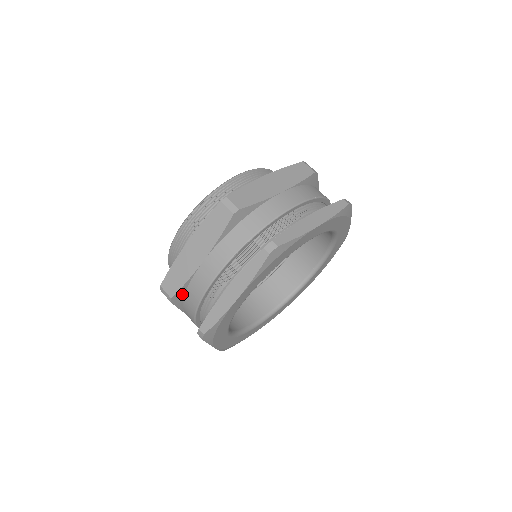
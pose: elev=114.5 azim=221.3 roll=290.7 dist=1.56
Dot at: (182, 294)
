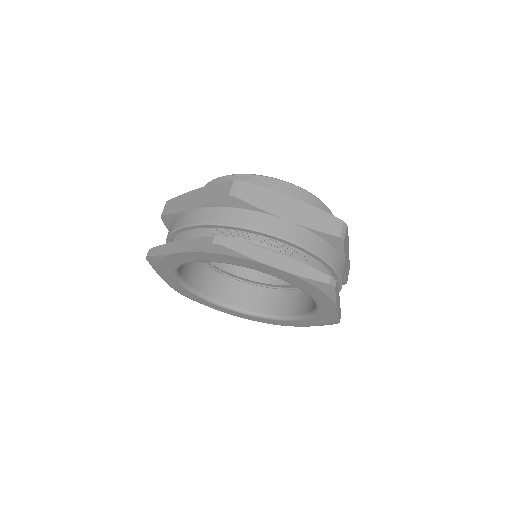
Dot at: (240, 205)
